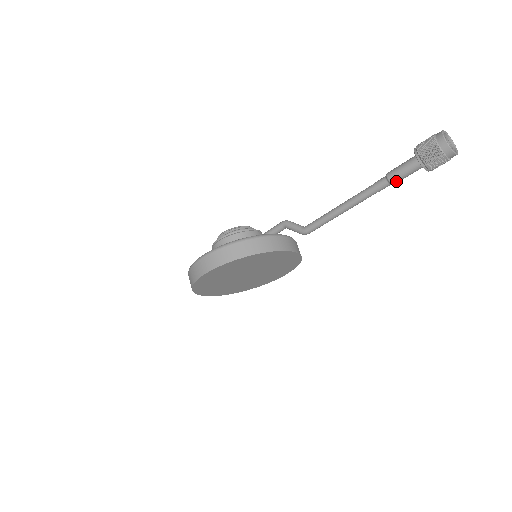
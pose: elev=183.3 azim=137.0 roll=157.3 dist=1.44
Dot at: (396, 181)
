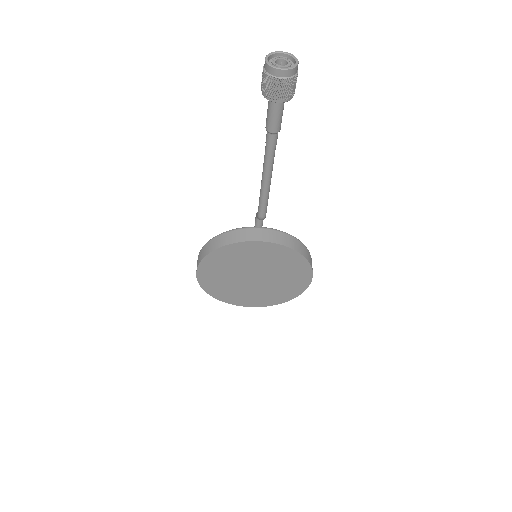
Dot at: (271, 128)
